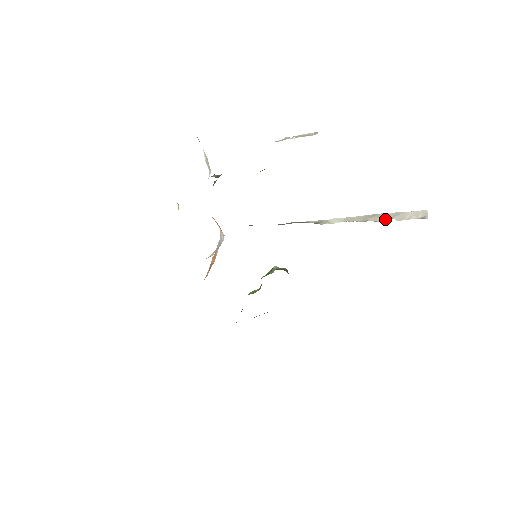
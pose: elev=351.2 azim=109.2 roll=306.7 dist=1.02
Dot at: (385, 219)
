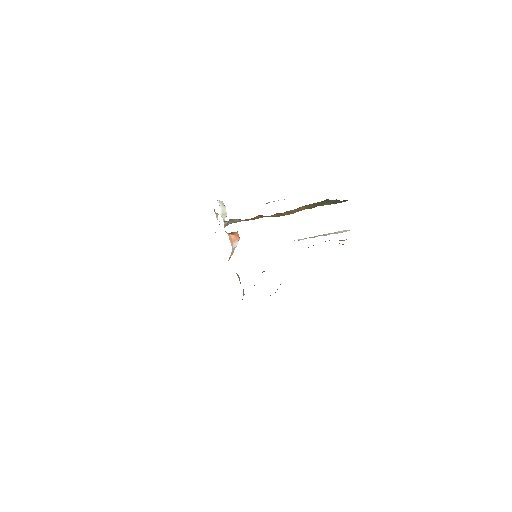
Dot at: (328, 234)
